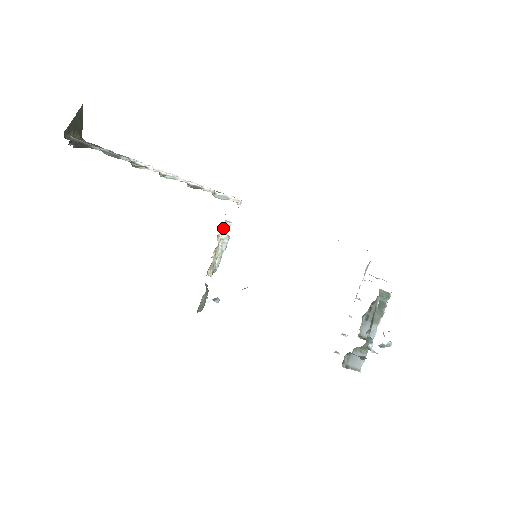
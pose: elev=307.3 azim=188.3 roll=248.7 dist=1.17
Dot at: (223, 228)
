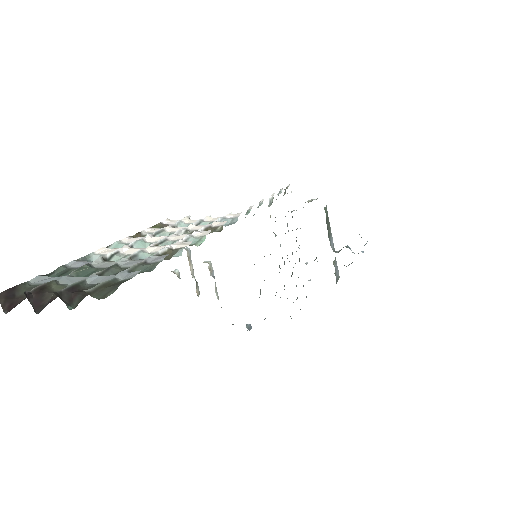
Dot at: (188, 259)
